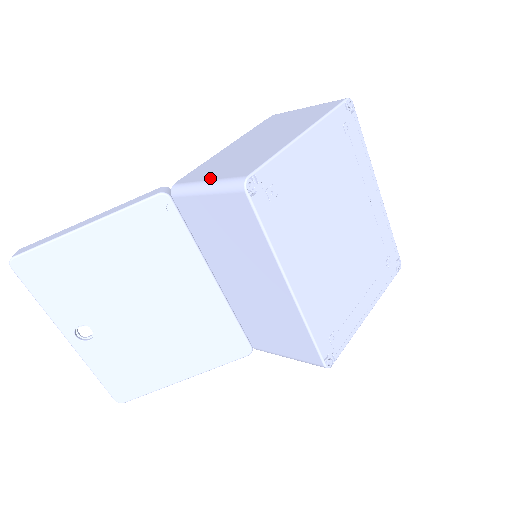
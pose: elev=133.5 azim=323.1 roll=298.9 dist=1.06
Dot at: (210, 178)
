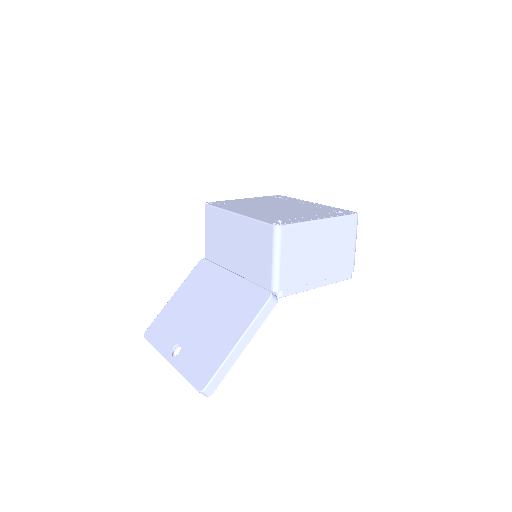
Dot at: occluded
